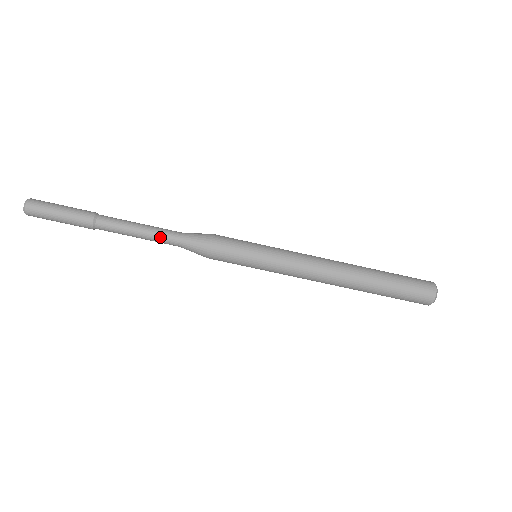
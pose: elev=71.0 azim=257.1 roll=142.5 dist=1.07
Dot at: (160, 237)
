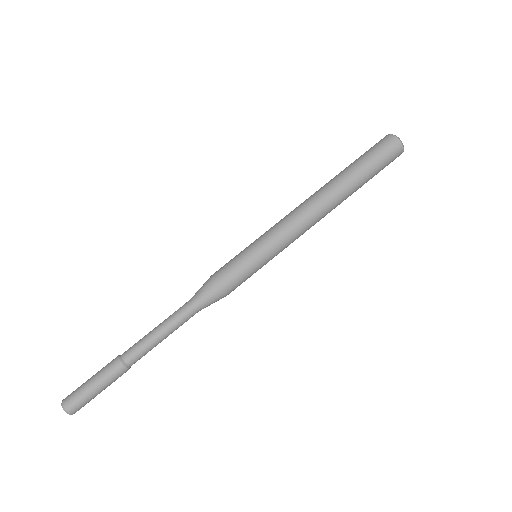
Dot at: (177, 317)
